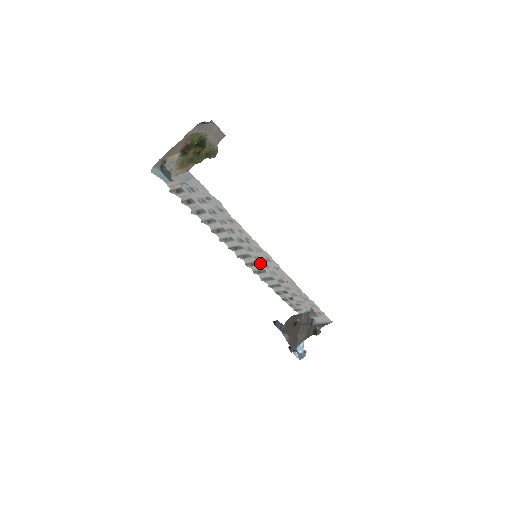
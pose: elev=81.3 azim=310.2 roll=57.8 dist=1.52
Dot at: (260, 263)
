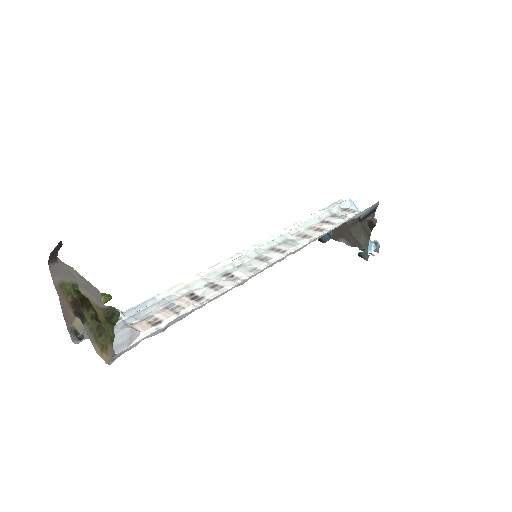
Dot at: occluded
